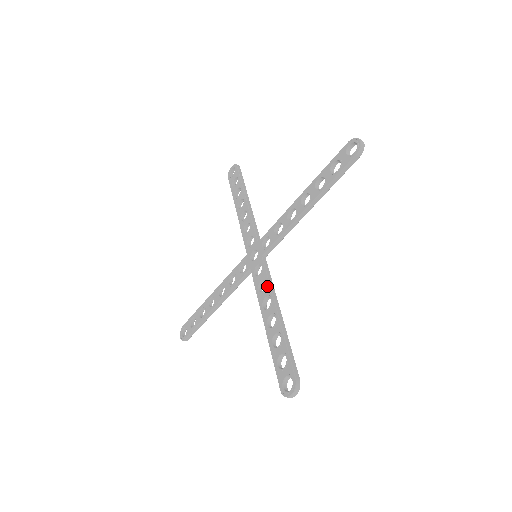
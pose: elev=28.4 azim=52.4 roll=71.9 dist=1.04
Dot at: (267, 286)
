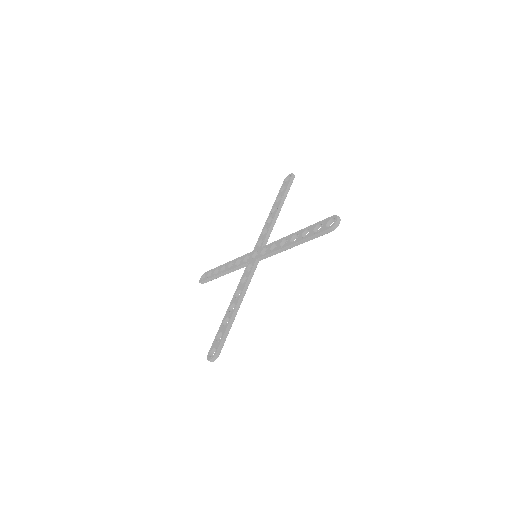
Dot at: (277, 242)
